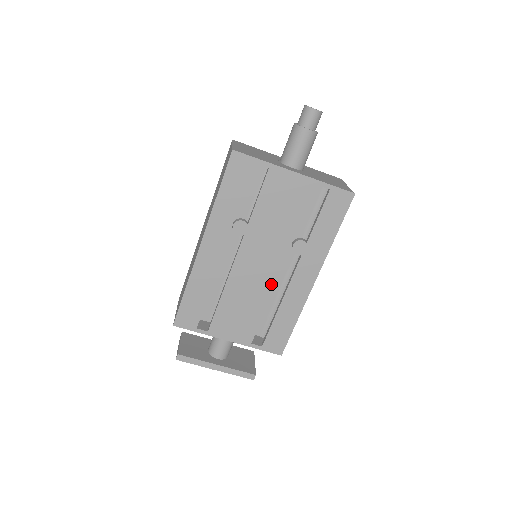
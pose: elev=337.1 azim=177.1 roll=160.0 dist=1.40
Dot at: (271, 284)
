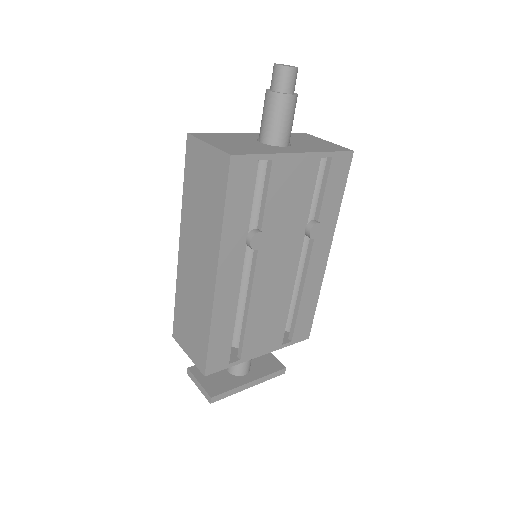
Dot at: (291, 280)
